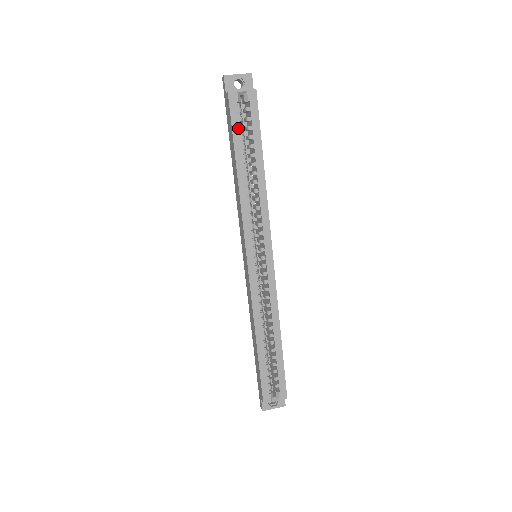
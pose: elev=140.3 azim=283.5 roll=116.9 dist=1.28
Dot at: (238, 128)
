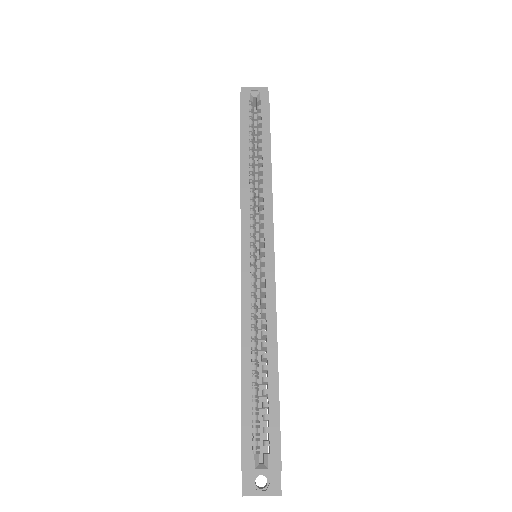
Dot at: (247, 120)
